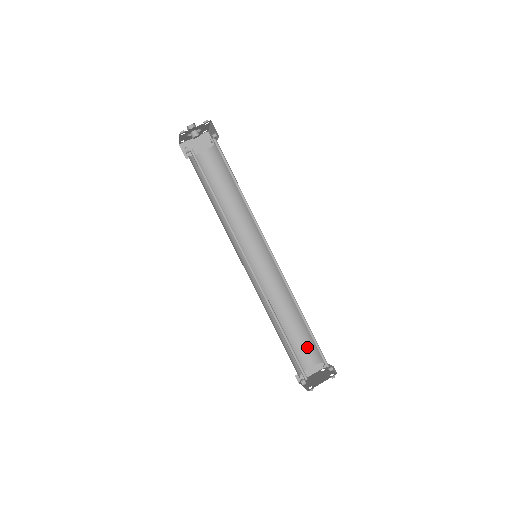
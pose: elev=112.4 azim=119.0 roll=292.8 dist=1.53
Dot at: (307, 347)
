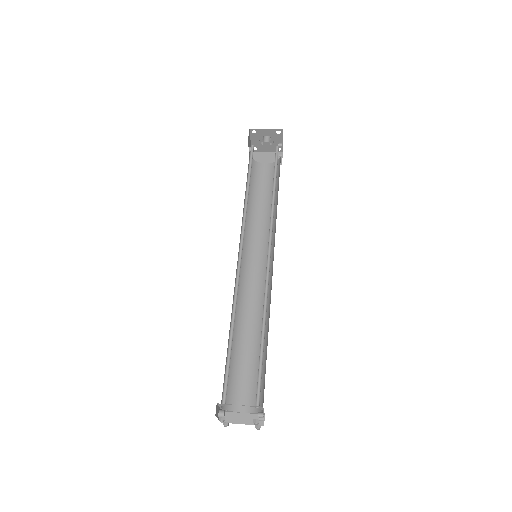
Dot at: (255, 386)
